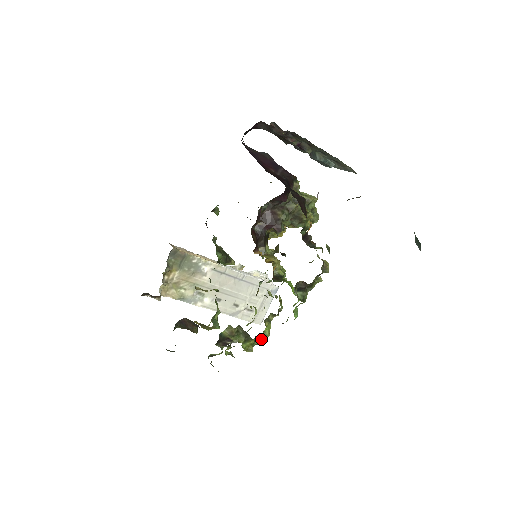
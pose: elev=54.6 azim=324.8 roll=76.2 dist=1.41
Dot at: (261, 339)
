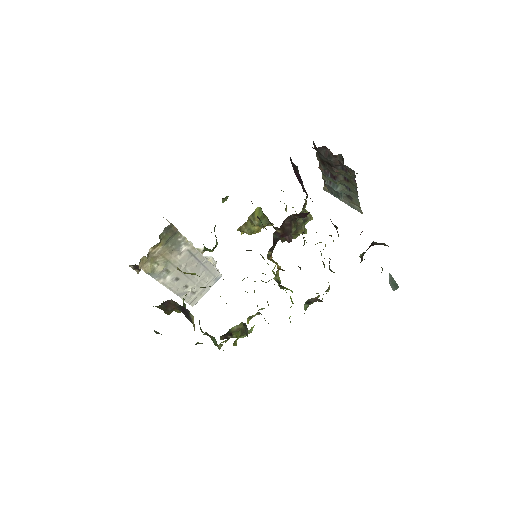
Dot at: occluded
